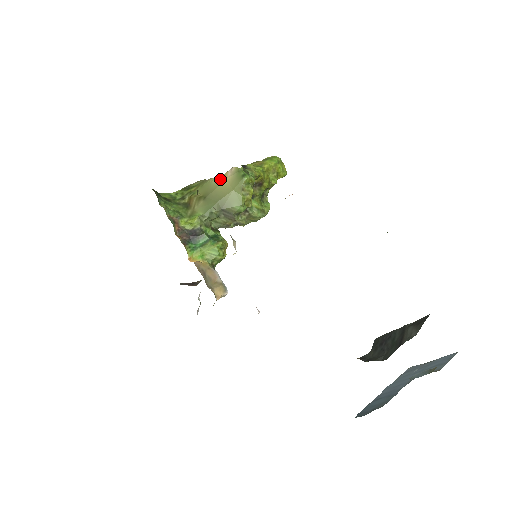
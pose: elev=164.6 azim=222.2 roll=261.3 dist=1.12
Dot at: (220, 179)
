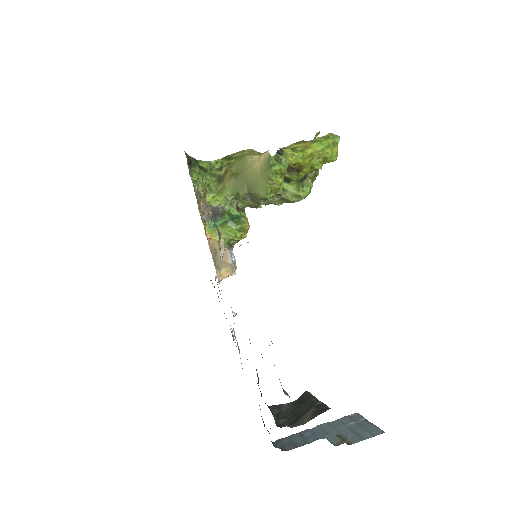
Dot at: (254, 160)
